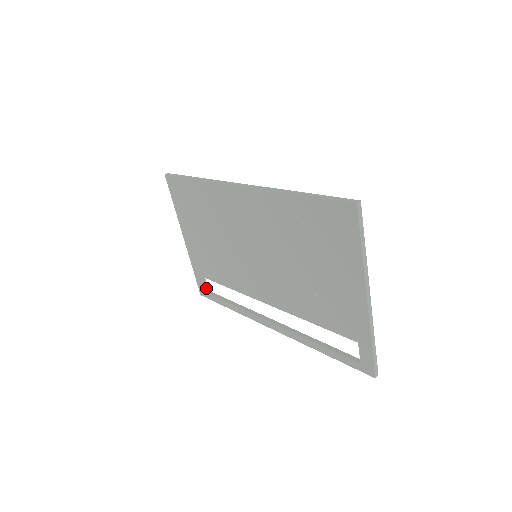
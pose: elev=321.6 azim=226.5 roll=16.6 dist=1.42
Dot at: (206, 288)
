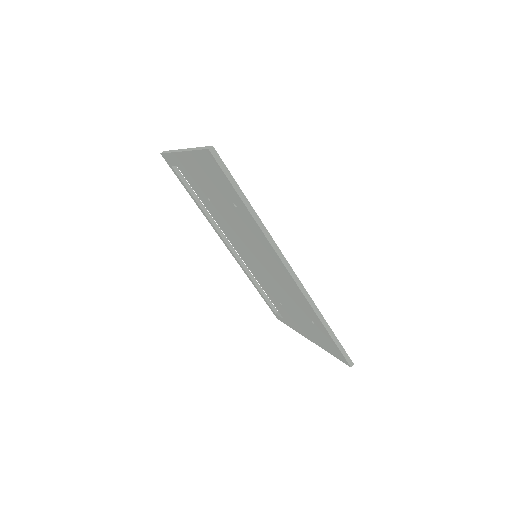
Dot at: occluded
